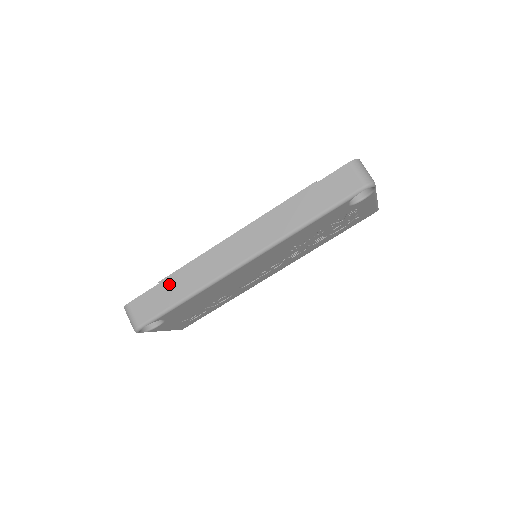
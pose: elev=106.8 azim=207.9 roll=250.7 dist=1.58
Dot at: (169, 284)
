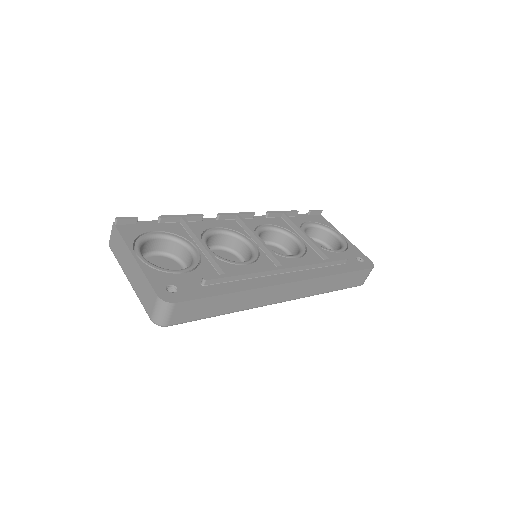
Dot at: (224, 299)
